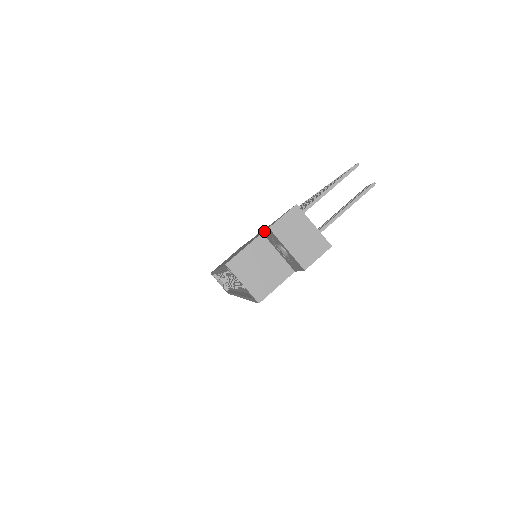
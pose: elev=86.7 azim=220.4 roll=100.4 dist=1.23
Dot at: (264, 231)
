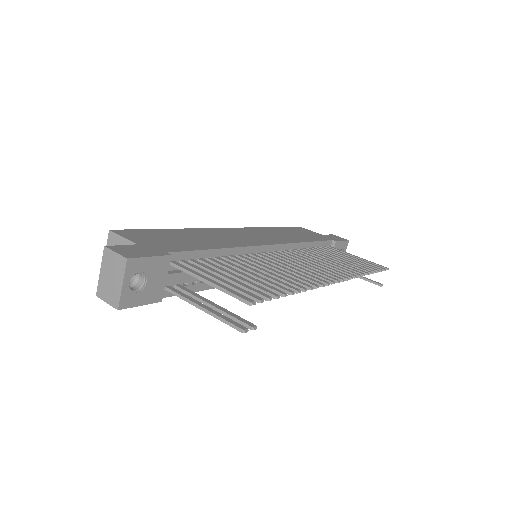
Dot at: (127, 245)
